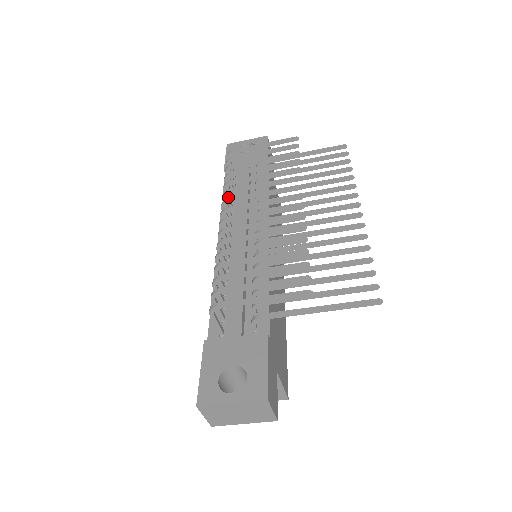
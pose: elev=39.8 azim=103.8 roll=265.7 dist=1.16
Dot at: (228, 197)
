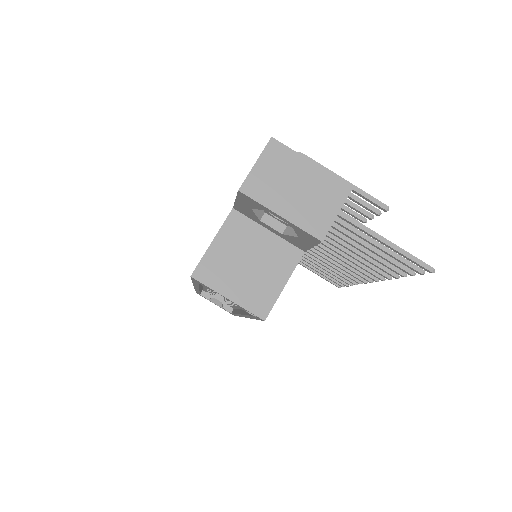
Dot at: occluded
